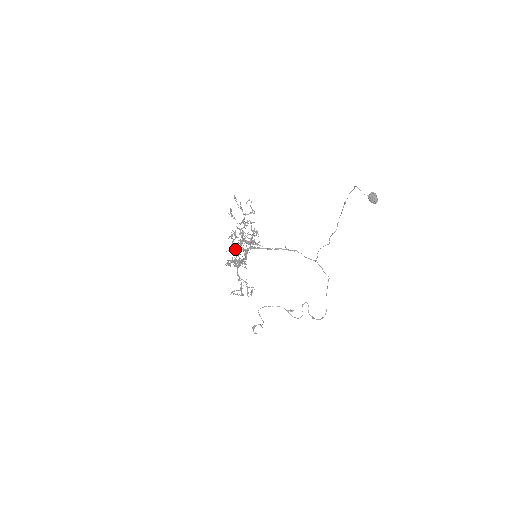
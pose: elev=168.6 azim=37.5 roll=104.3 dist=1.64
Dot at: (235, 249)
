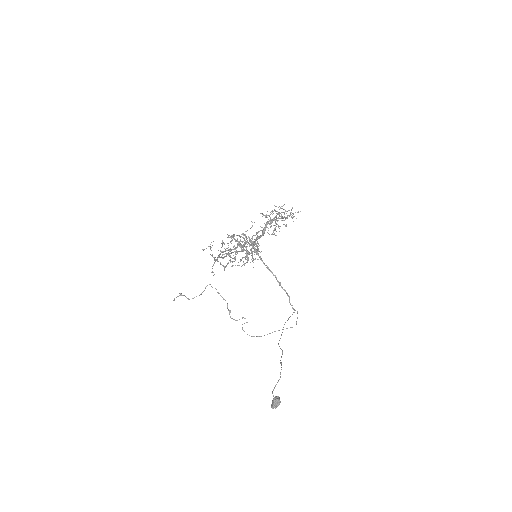
Dot at: (235, 240)
